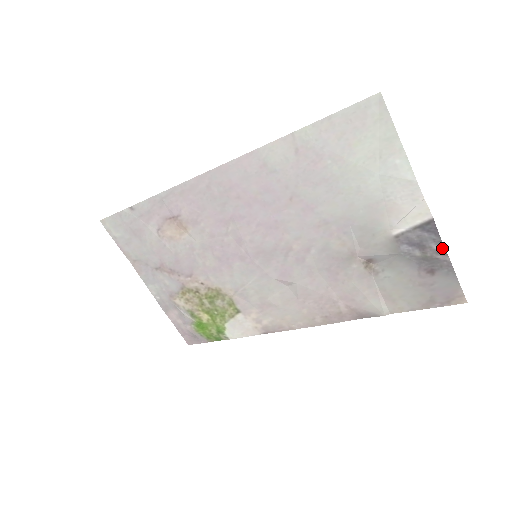
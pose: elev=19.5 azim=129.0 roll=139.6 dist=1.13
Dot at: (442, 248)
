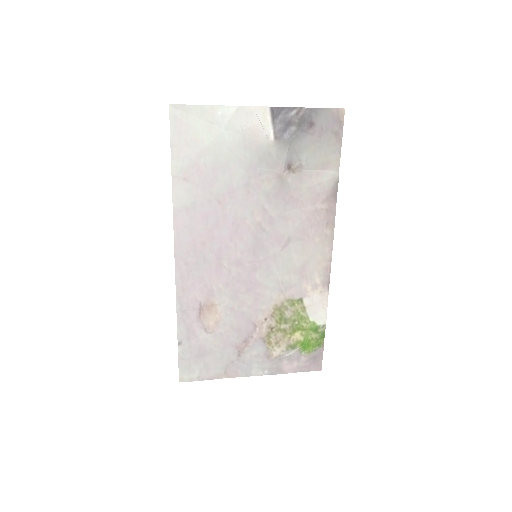
Dot at: (294, 109)
